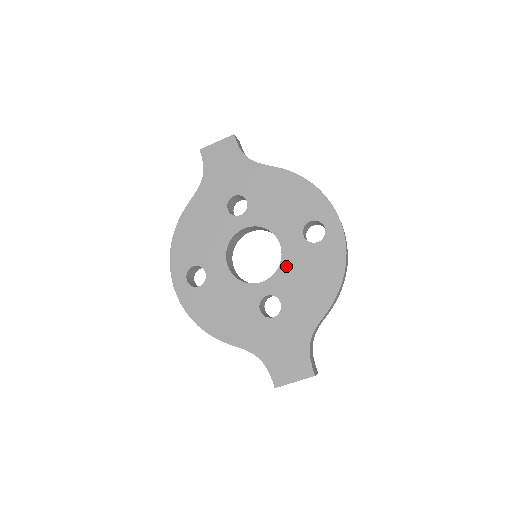
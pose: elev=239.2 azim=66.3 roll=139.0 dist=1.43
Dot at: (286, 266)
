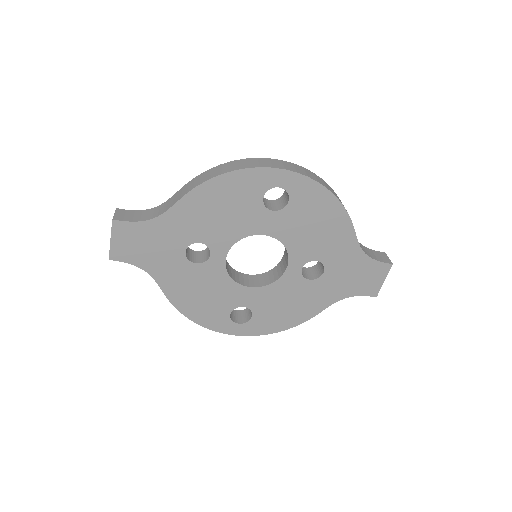
Dot at: (289, 241)
